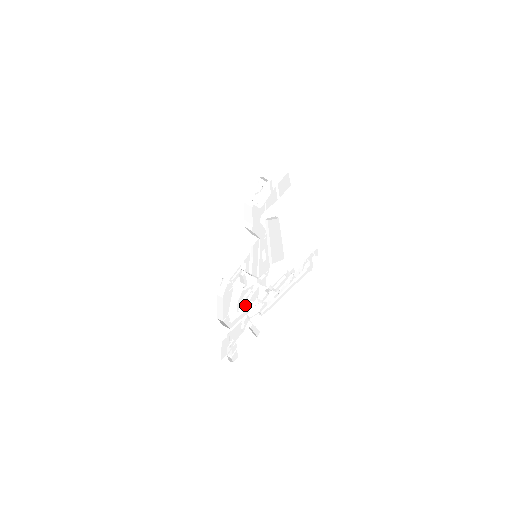
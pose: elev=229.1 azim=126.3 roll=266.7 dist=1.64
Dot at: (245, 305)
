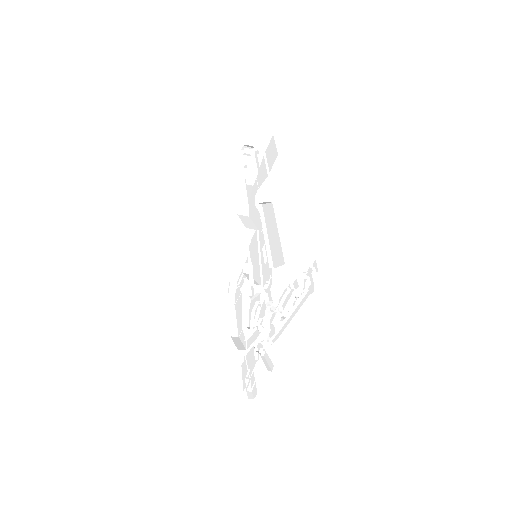
Dot at: (255, 322)
